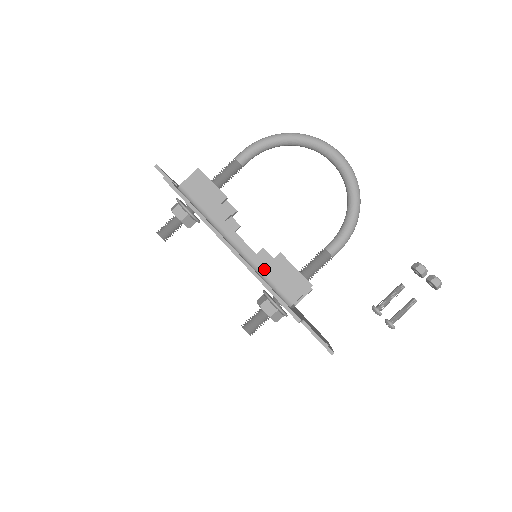
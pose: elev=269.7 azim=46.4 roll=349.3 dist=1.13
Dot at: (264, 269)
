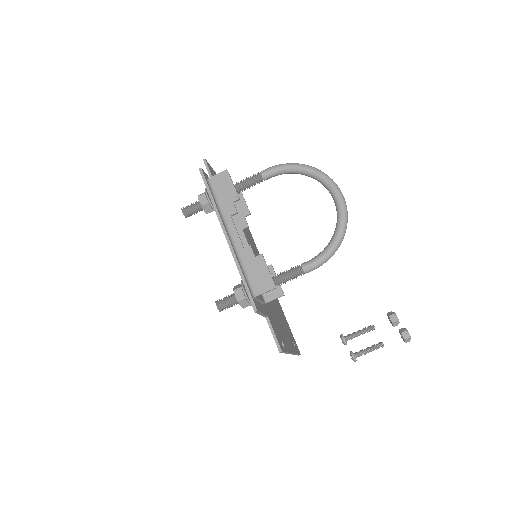
Dot at: (245, 262)
